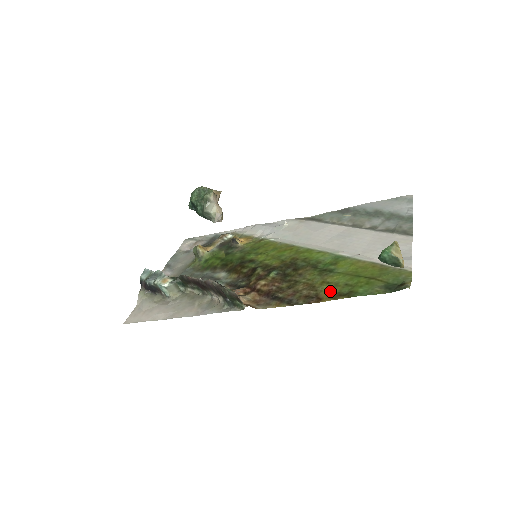
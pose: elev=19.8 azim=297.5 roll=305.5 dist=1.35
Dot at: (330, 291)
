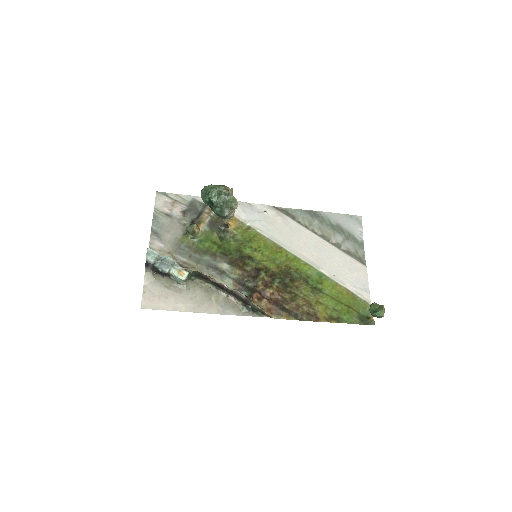
Dot at: (324, 313)
